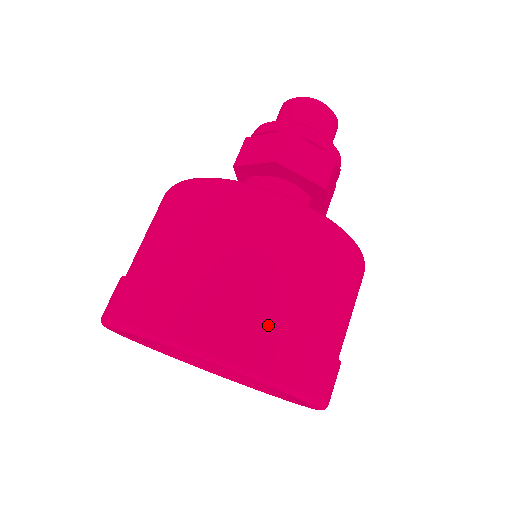
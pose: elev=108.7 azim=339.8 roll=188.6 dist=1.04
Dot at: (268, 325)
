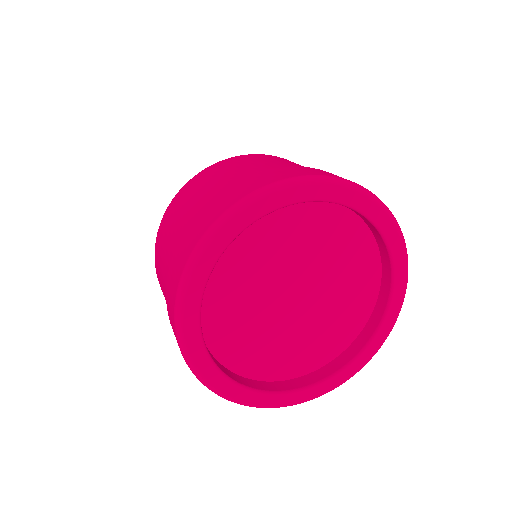
Dot at: occluded
